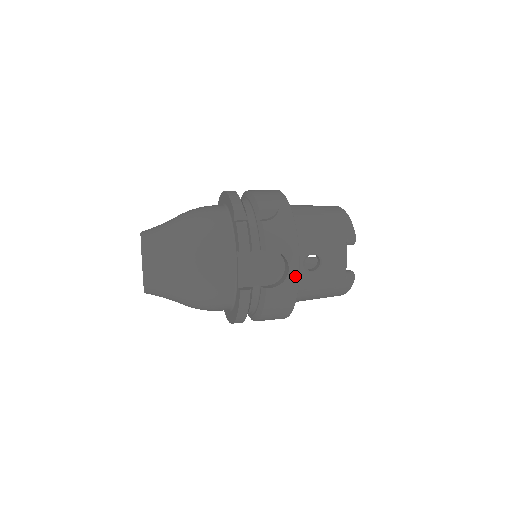
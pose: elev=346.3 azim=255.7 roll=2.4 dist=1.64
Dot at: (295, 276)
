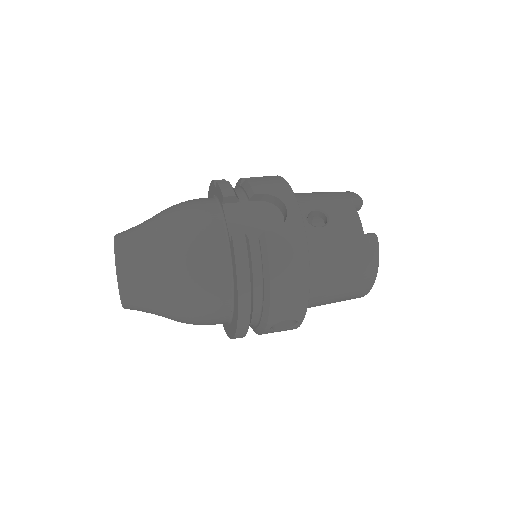
Dot at: (297, 216)
